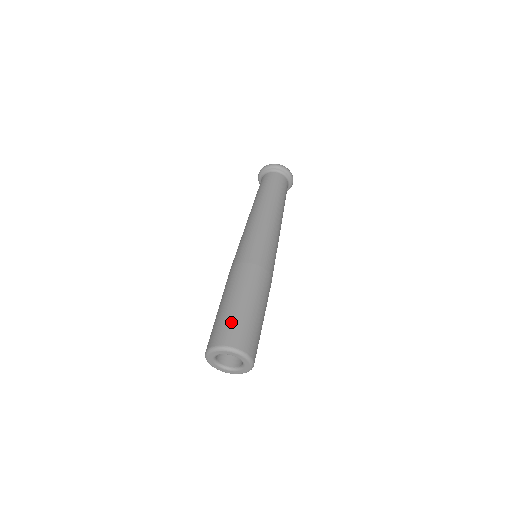
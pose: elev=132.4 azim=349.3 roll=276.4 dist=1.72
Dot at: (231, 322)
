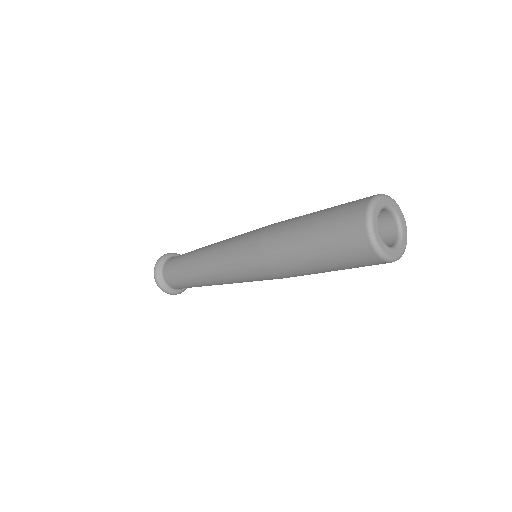
Dot at: (346, 203)
